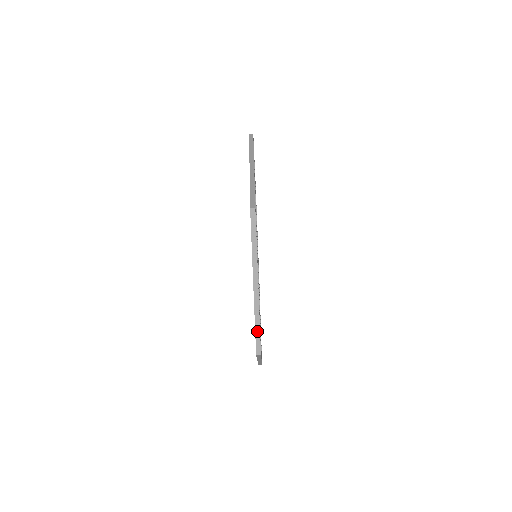
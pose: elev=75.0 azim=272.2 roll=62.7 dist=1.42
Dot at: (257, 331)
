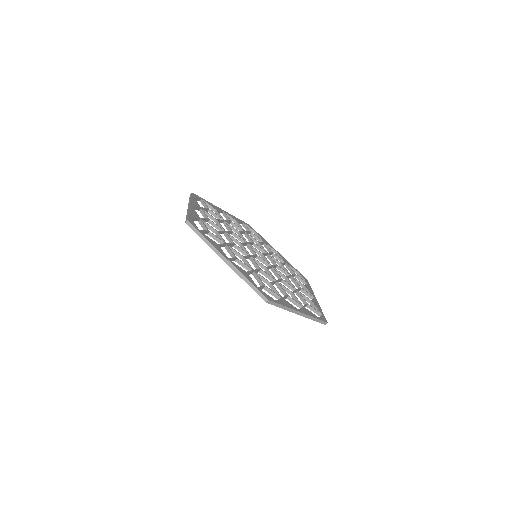
Dot at: (318, 321)
